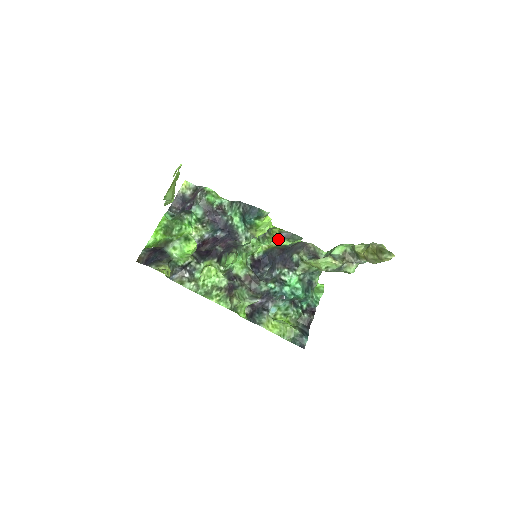
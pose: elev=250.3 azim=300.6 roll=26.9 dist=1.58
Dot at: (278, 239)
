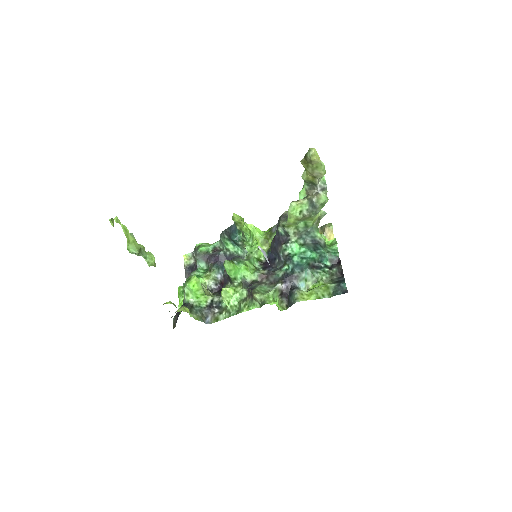
Dot at: (272, 236)
